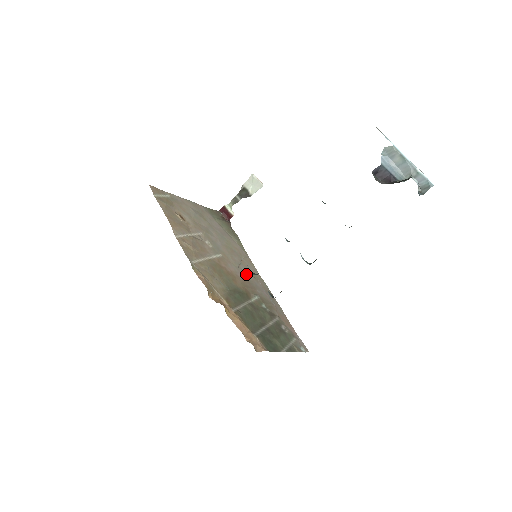
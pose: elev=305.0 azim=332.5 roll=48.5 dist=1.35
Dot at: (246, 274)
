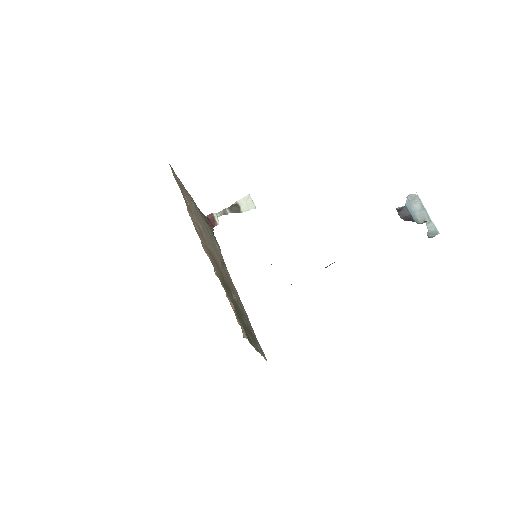
Dot at: occluded
